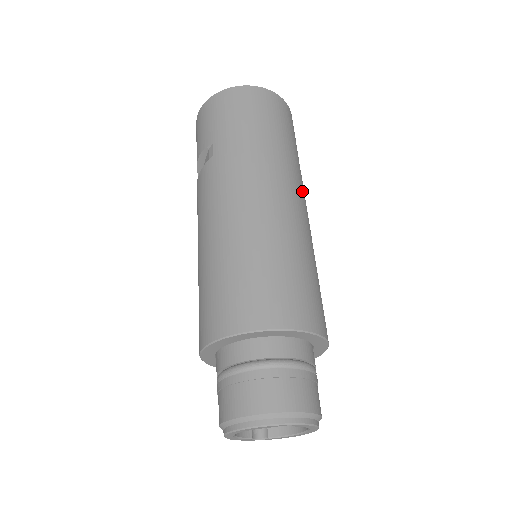
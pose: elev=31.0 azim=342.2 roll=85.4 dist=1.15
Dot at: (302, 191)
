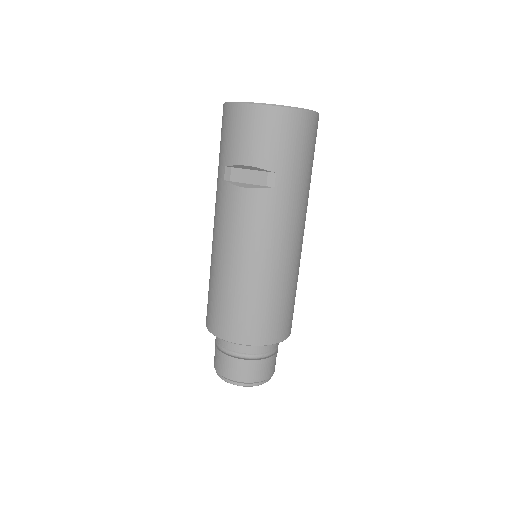
Dot at: occluded
